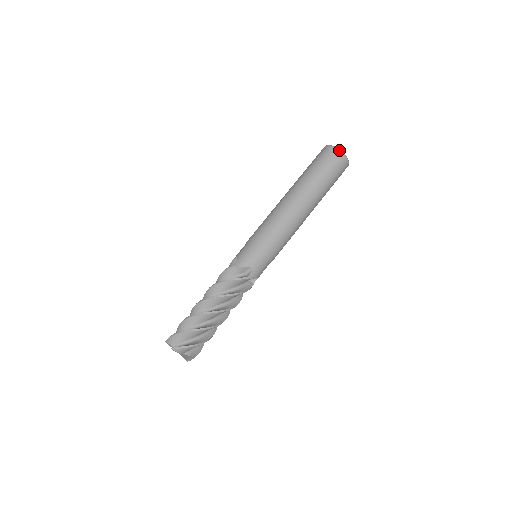
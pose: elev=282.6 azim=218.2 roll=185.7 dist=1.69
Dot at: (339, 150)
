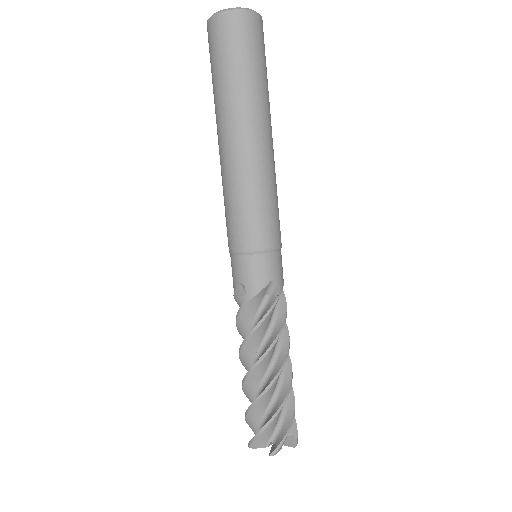
Dot at: (239, 10)
